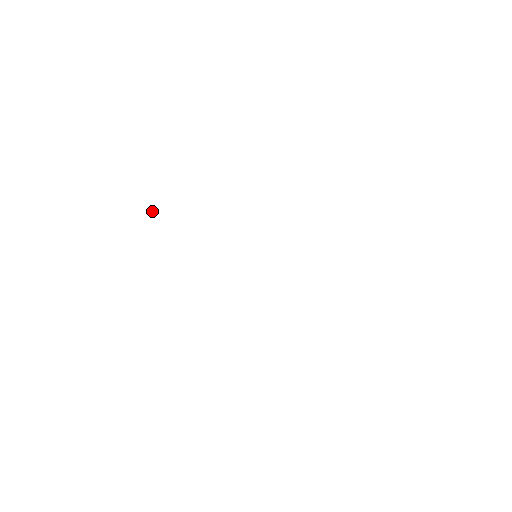
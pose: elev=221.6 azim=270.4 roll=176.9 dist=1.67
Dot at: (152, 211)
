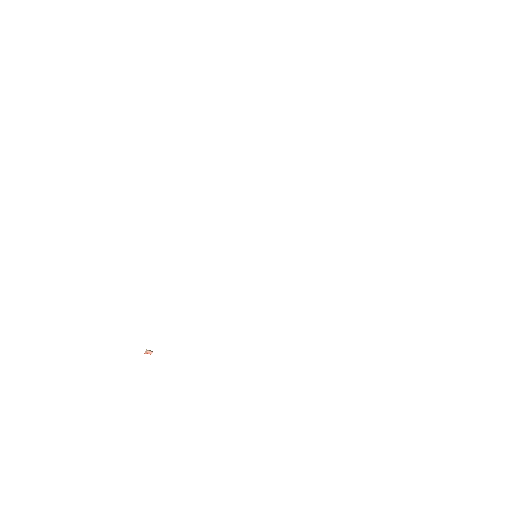
Dot at: occluded
